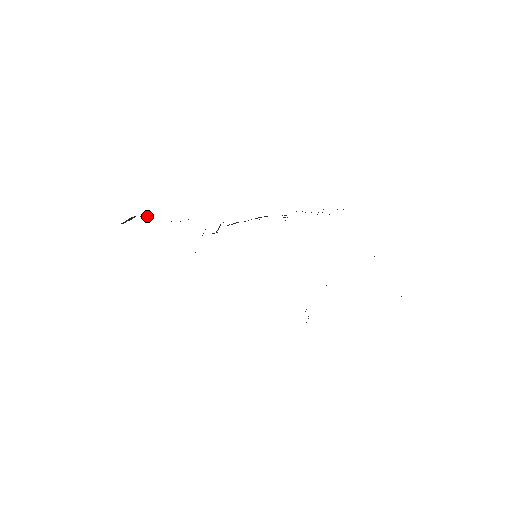
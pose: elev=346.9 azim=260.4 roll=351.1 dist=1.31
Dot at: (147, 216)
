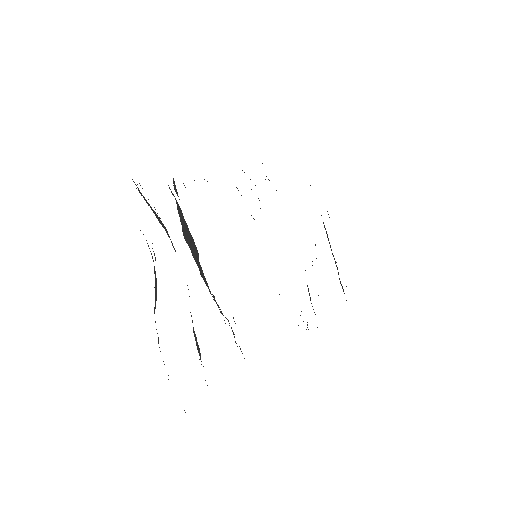
Dot at: occluded
